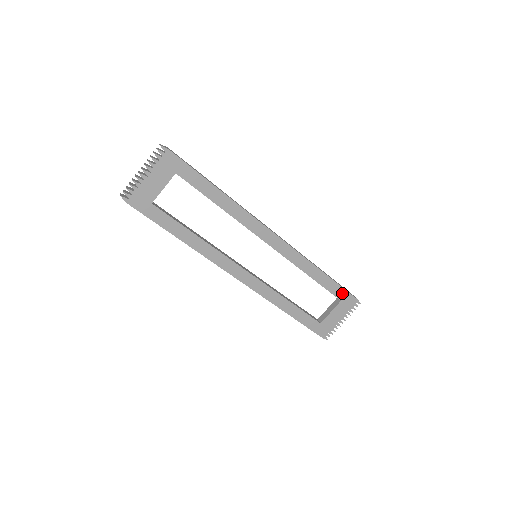
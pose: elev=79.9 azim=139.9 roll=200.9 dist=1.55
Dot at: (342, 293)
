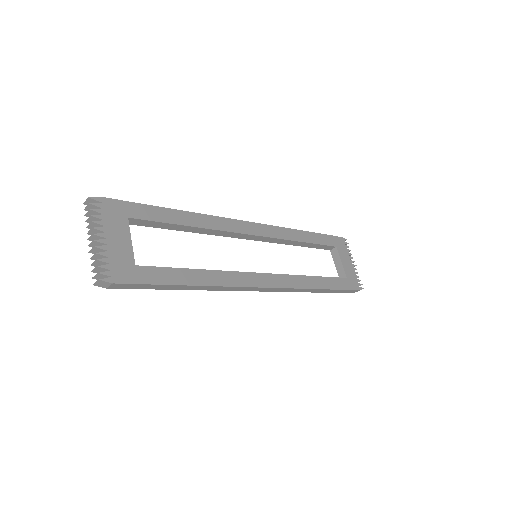
Dot at: (330, 240)
